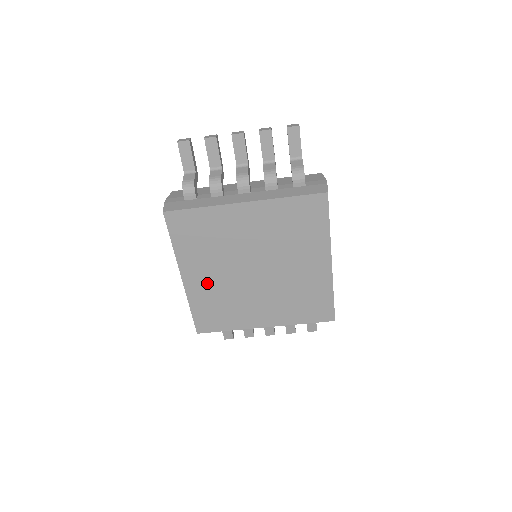
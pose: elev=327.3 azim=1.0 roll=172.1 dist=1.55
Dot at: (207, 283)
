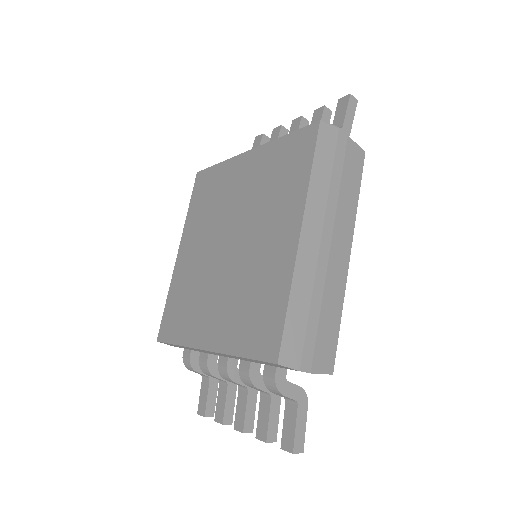
Dot at: (190, 262)
